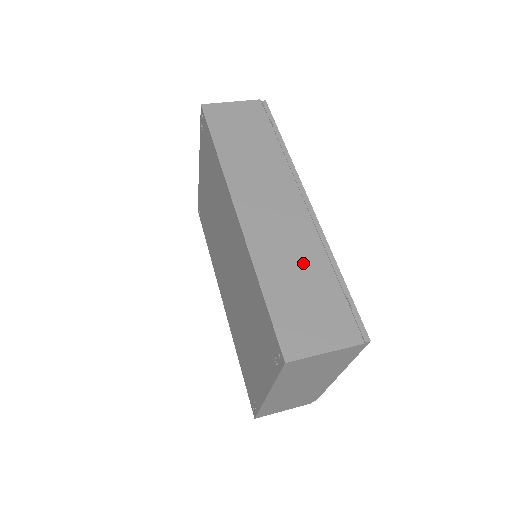
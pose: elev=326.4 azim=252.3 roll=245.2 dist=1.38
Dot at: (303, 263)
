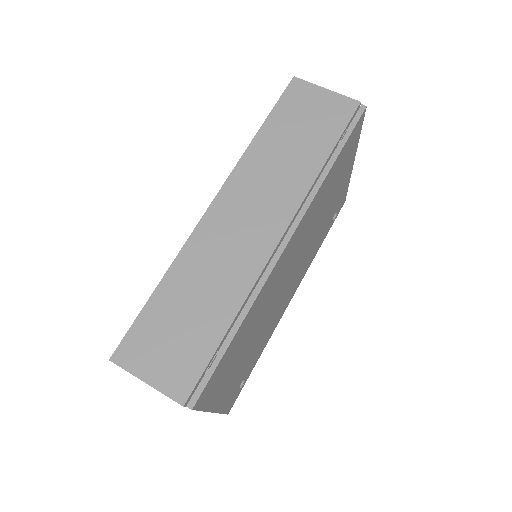
Dot at: (214, 294)
